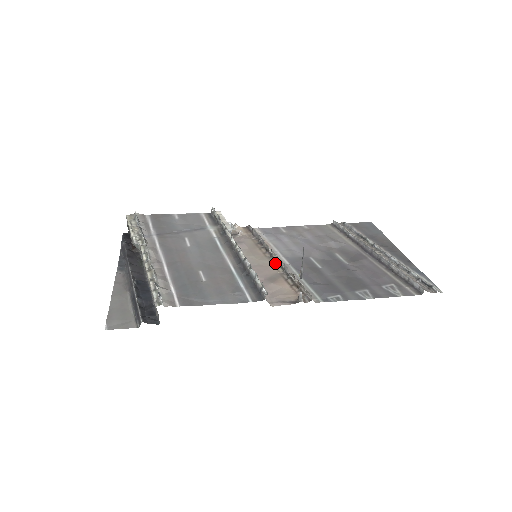
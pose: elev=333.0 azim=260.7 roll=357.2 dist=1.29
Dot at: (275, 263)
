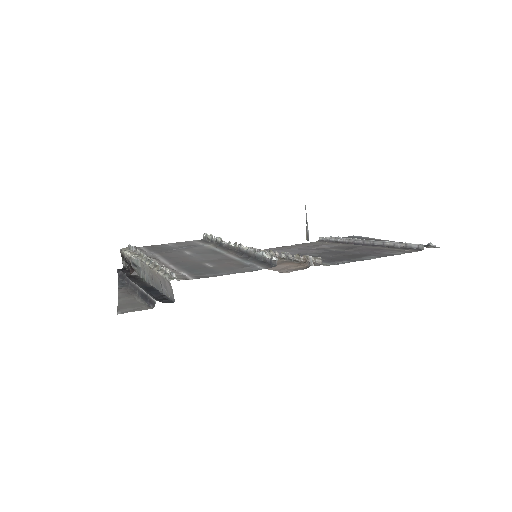
Dot at: occluded
